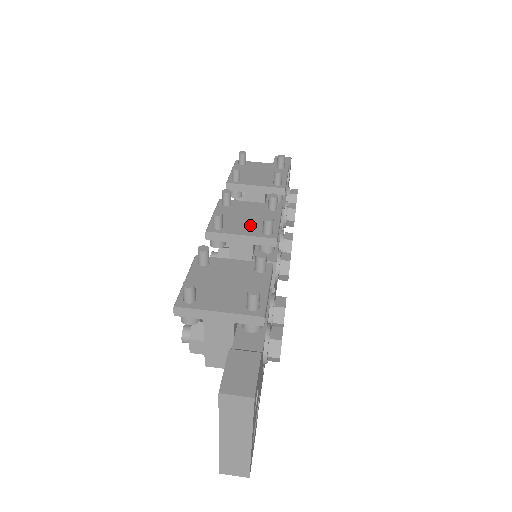
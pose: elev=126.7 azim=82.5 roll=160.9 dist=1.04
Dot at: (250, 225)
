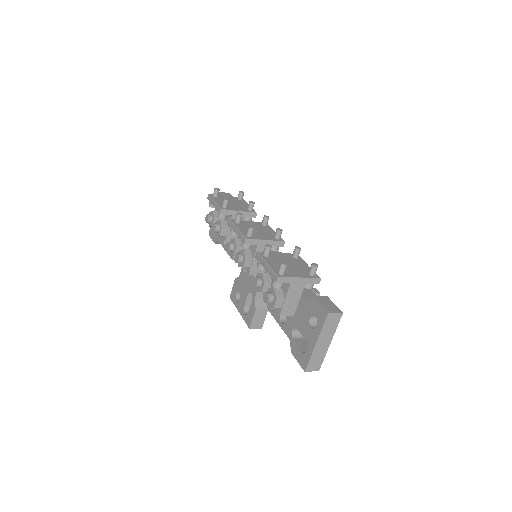
Dot at: (264, 234)
